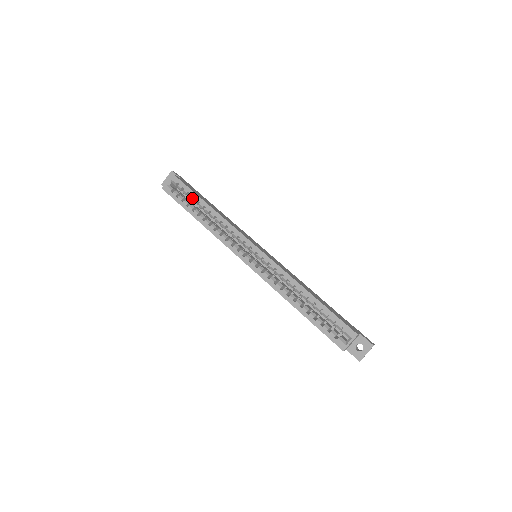
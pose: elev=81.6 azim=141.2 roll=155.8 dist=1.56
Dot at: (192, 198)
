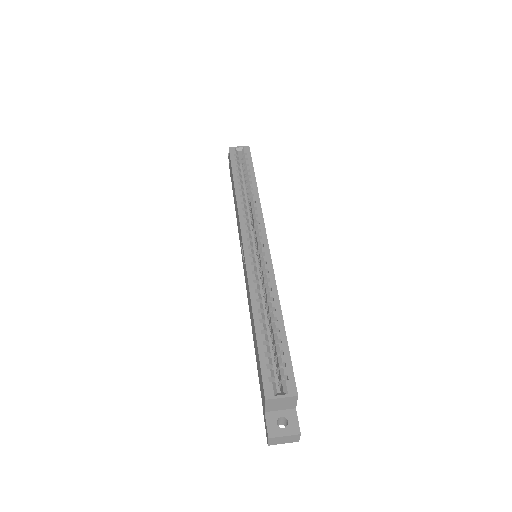
Dot at: (247, 171)
